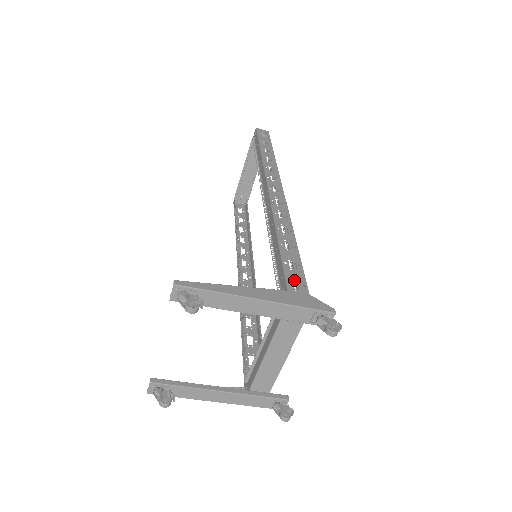
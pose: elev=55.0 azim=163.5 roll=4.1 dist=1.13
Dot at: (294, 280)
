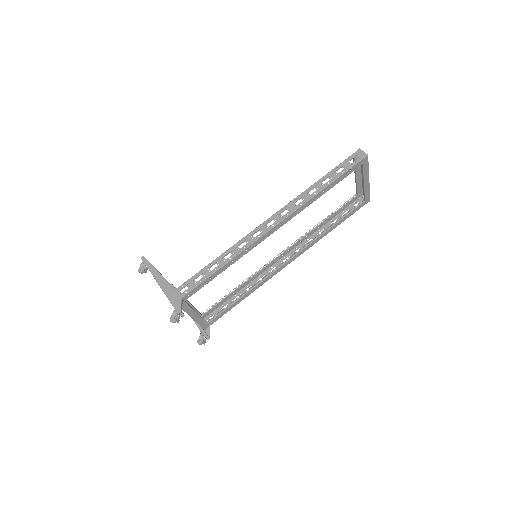
Dot at: occluded
